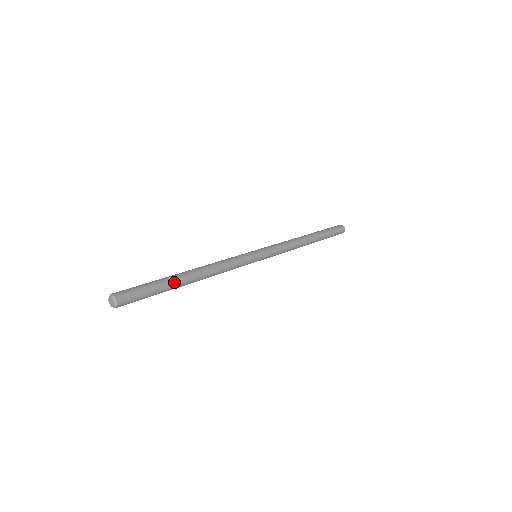
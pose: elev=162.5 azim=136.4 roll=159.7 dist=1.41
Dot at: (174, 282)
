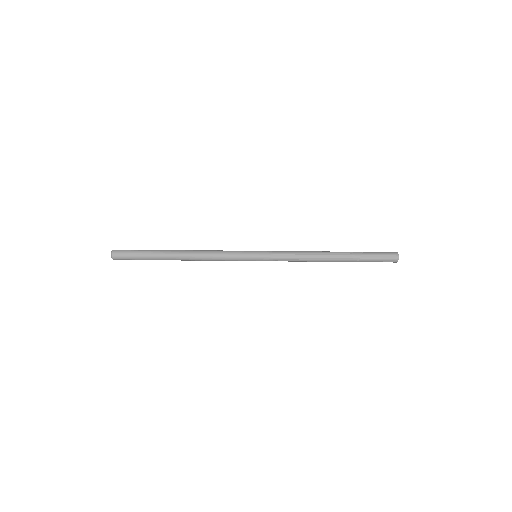
Dot at: (160, 252)
